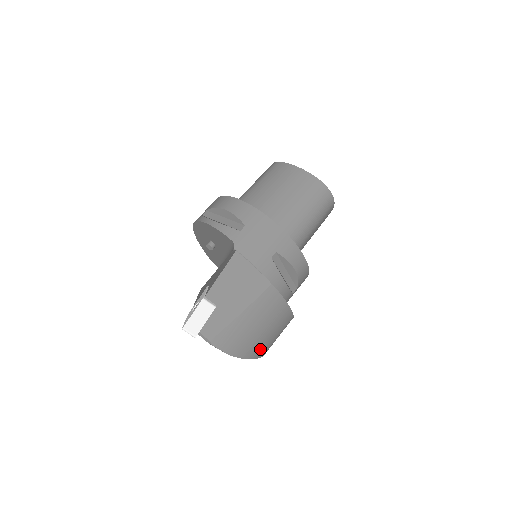
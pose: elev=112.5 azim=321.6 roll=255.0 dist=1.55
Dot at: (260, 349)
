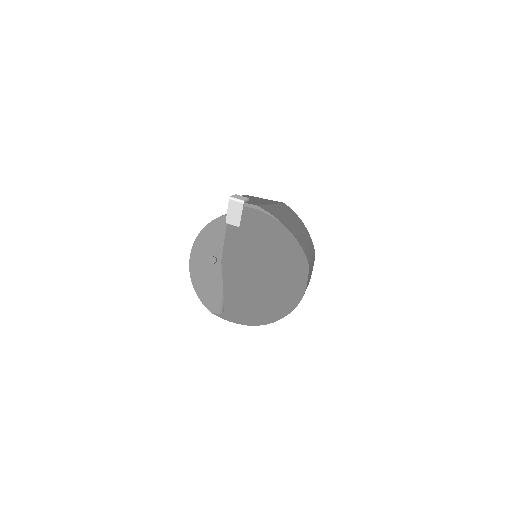
Dot at: (302, 244)
